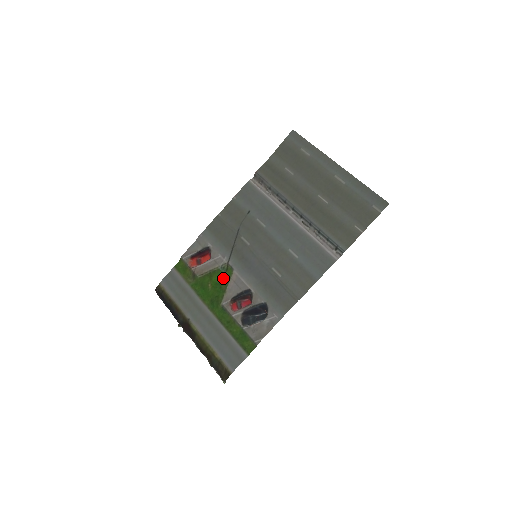
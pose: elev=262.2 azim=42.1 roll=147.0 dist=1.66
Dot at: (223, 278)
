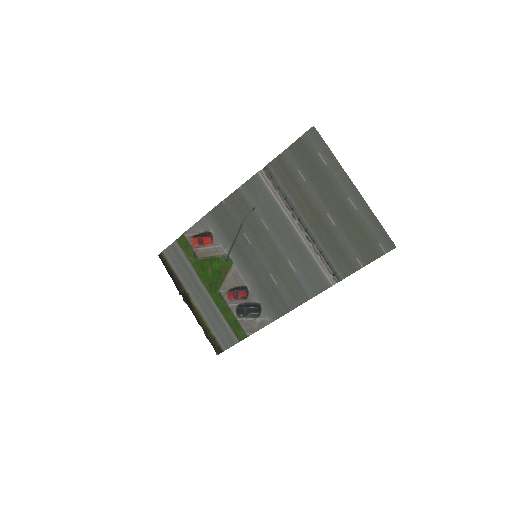
Dot at: (222, 267)
